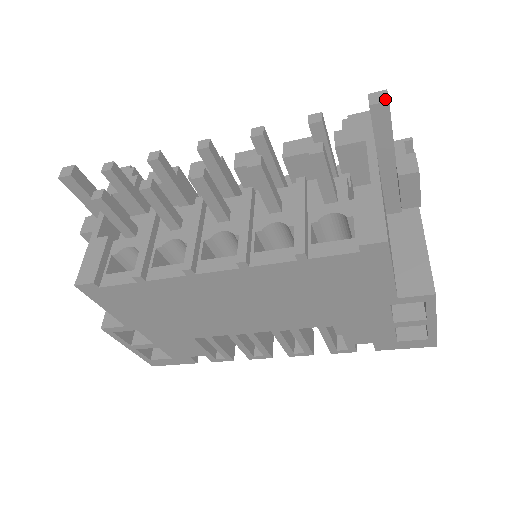
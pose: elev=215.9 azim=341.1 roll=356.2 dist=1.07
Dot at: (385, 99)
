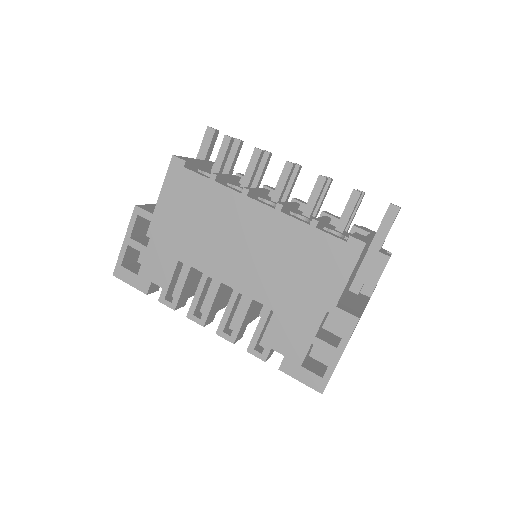
Dot at: (399, 207)
